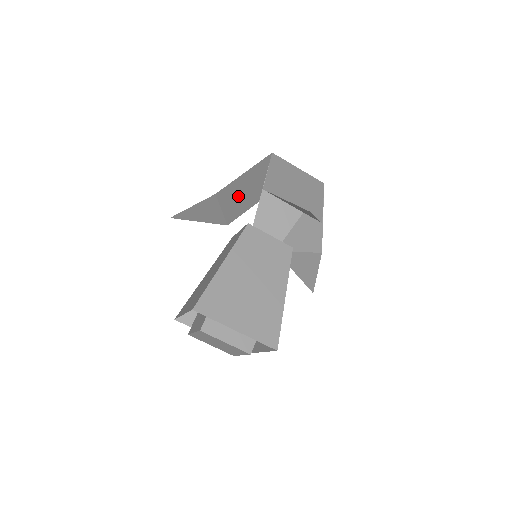
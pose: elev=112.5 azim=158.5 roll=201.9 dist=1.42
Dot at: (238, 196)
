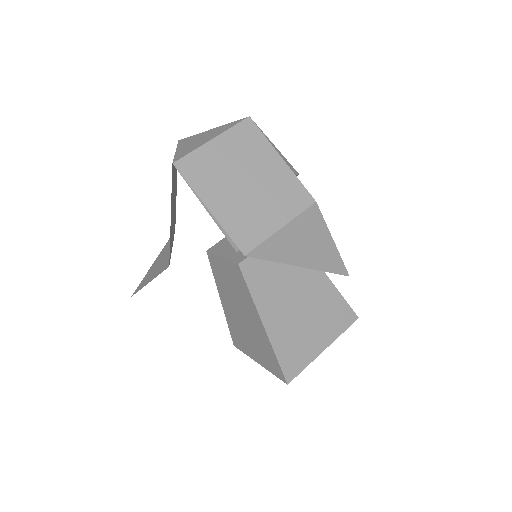
Dot at: occluded
